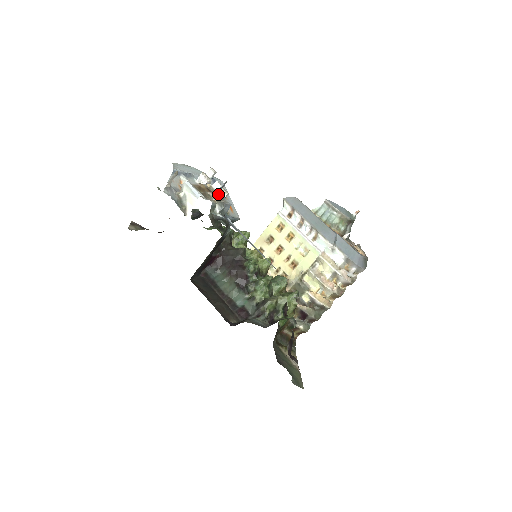
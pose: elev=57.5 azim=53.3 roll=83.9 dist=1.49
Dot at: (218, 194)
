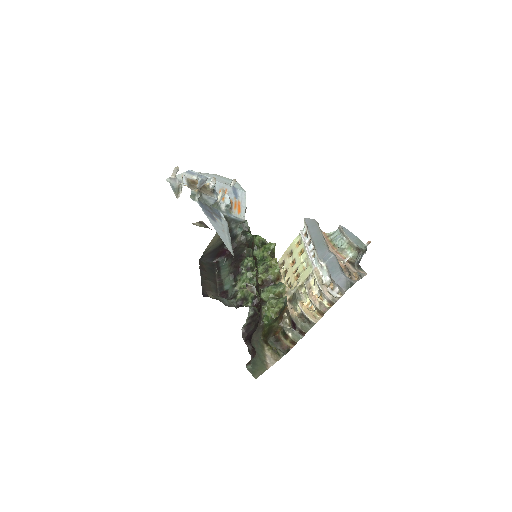
Dot at: (211, 190)
